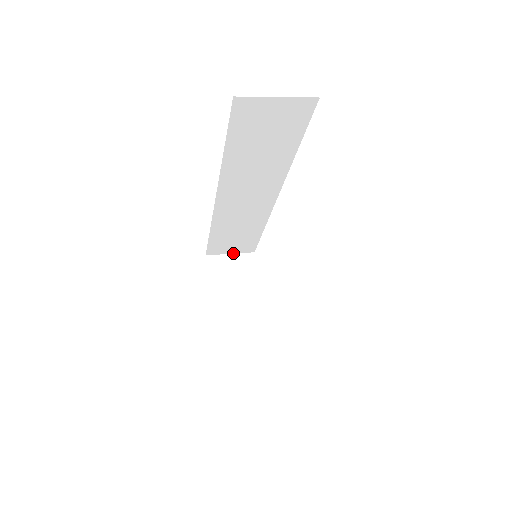
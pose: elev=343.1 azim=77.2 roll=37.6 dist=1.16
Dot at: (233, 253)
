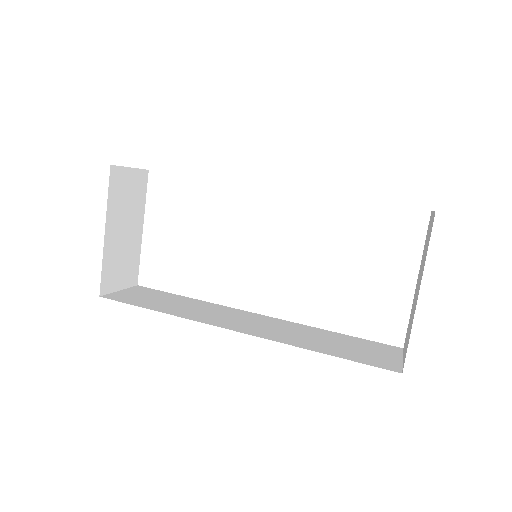
Dot at: occluded
